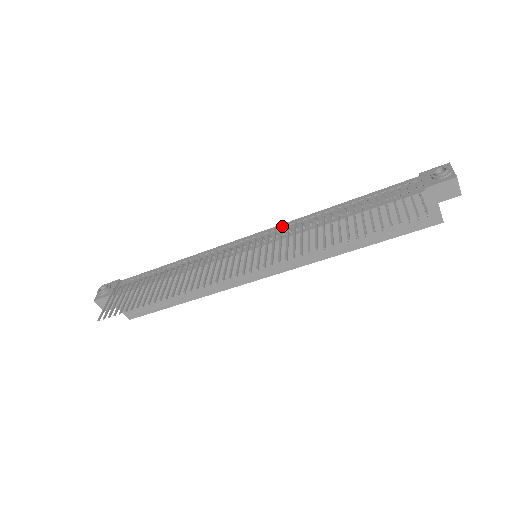
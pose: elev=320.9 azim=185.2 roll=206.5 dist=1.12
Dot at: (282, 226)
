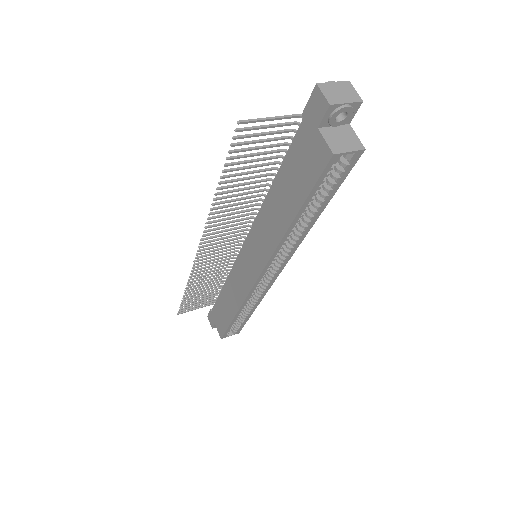
Dot at: occluded
